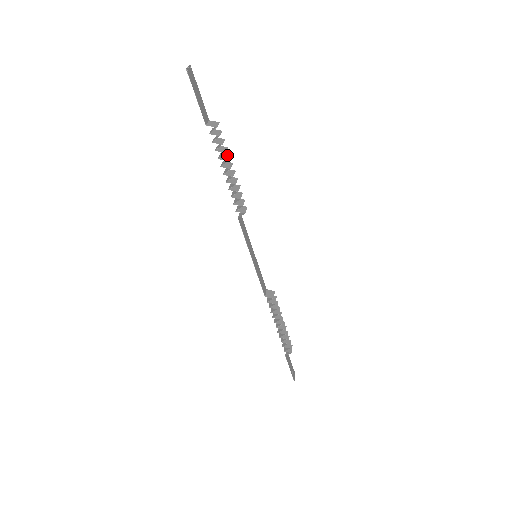
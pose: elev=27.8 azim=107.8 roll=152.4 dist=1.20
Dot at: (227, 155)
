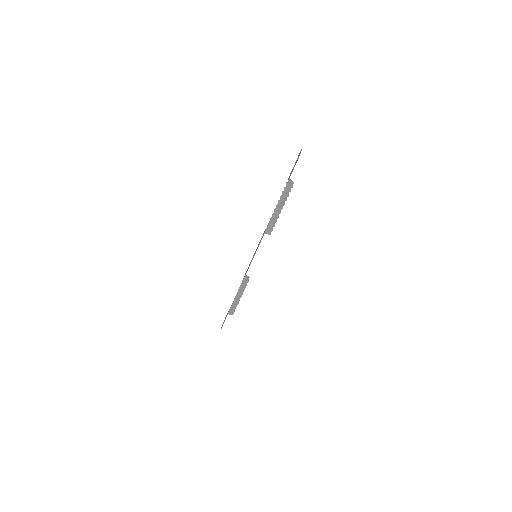
Dot at: occluded
